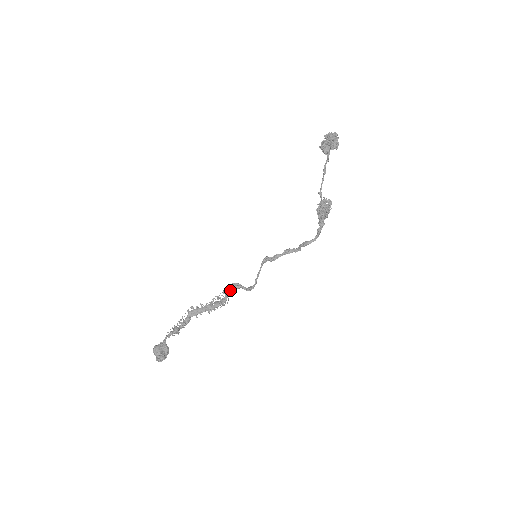
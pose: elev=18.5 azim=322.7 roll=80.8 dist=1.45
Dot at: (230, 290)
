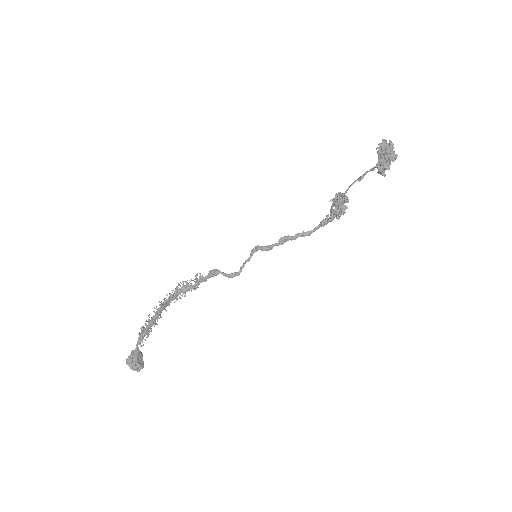
Dot at: (207, 278)
